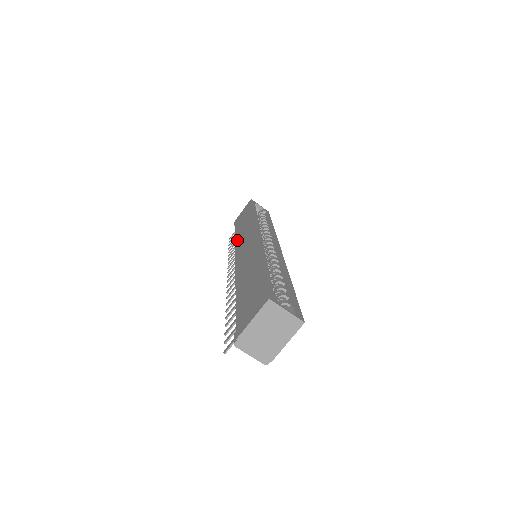
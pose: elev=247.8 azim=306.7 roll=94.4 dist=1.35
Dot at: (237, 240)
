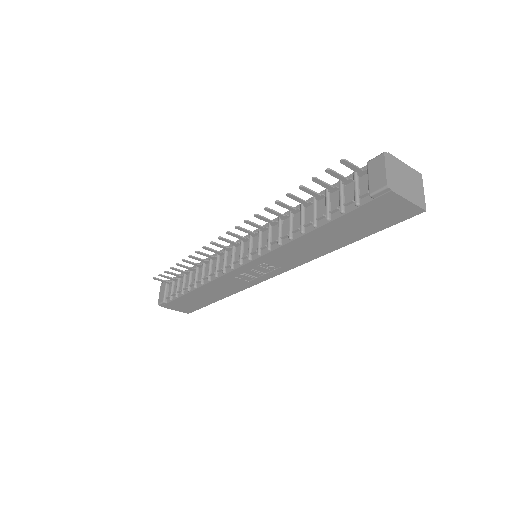
Dot at: occluded
